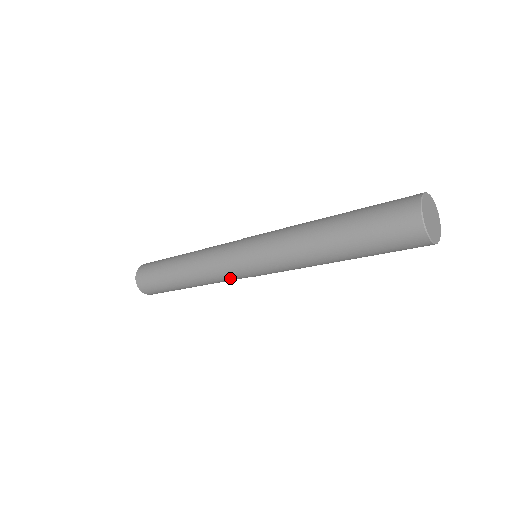
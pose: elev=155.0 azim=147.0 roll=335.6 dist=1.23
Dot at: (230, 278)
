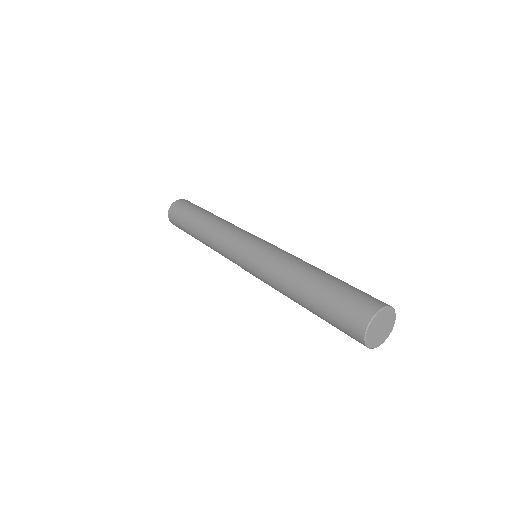
Dot at: (227, 256)
